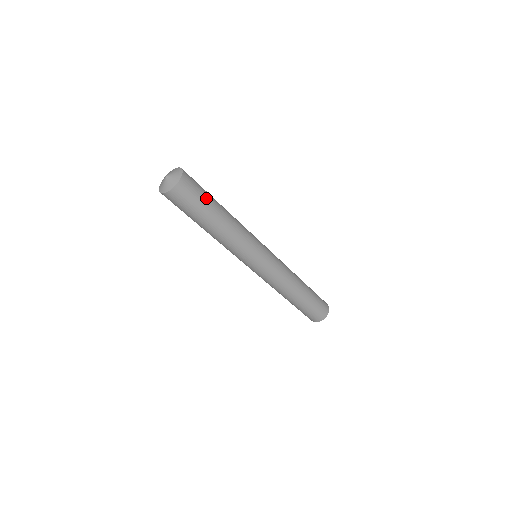
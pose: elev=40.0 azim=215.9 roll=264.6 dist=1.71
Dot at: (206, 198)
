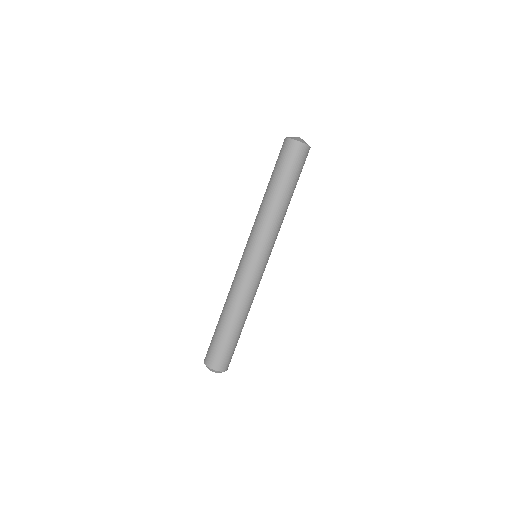
Dot at: occluded
